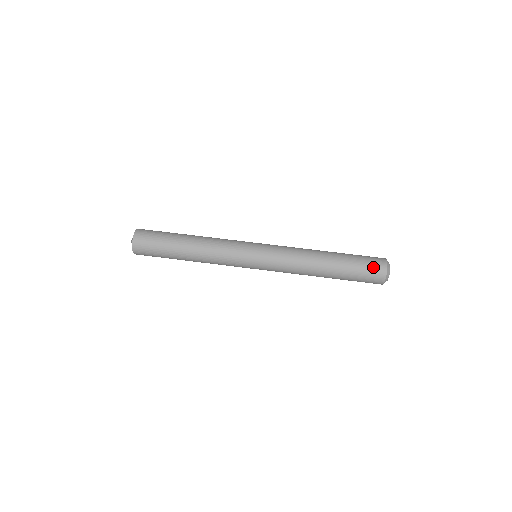
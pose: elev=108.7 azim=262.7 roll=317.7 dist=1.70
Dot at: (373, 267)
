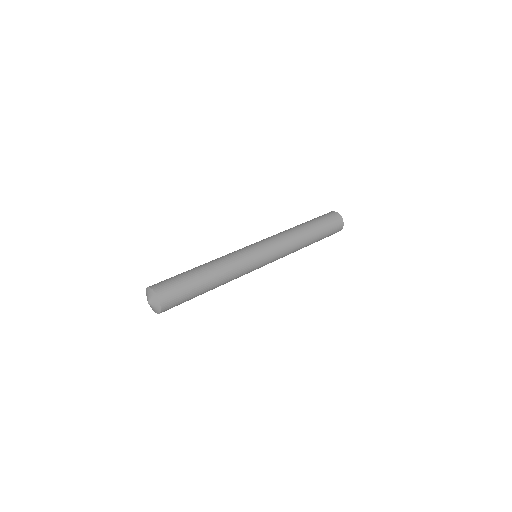
Dot at: (333, 218)
